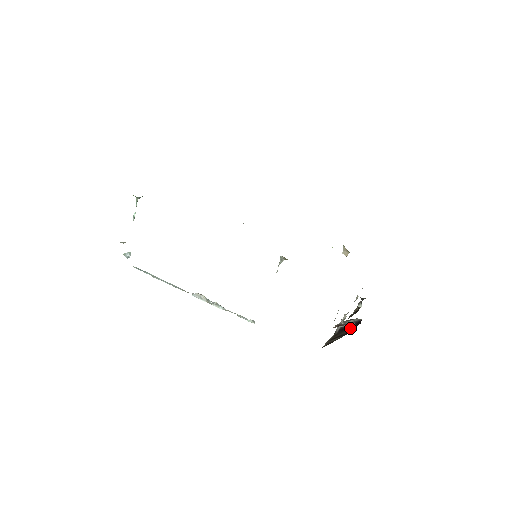
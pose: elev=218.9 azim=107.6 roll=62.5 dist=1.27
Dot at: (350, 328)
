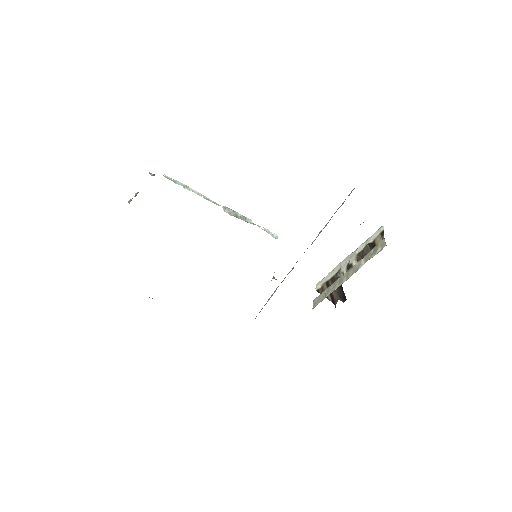
Dot at: (340, 293)
